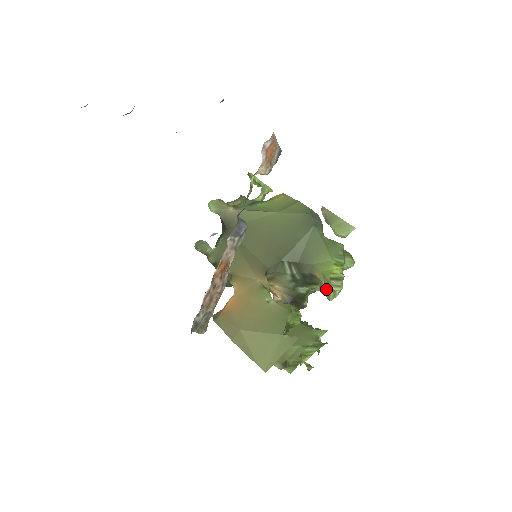
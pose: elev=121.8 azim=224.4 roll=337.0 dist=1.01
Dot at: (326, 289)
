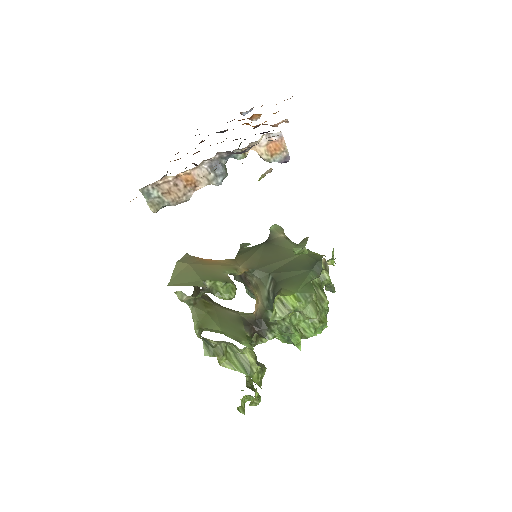
Dot at: (273, 308)
